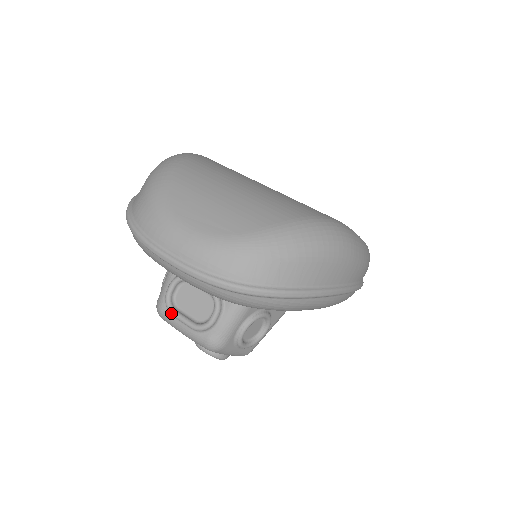
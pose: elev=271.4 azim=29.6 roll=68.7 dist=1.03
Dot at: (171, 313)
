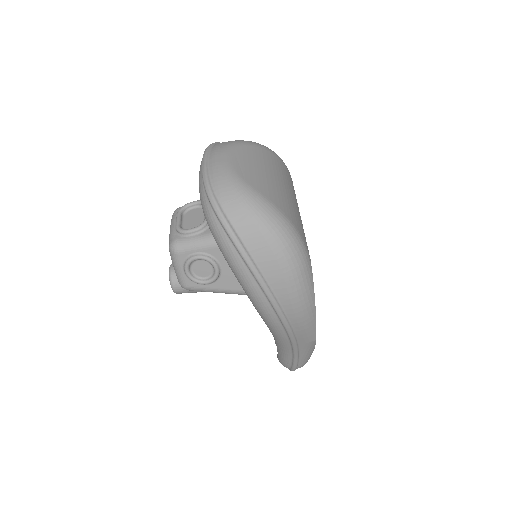
Dot at: (178, 212)
